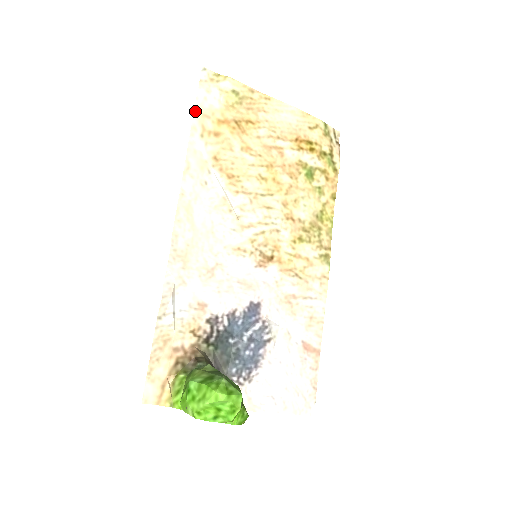
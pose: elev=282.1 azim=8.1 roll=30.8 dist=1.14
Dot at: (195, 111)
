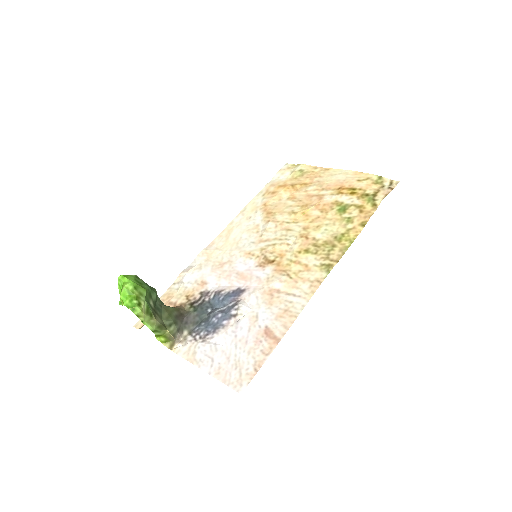
Dot at: (267, 184)
